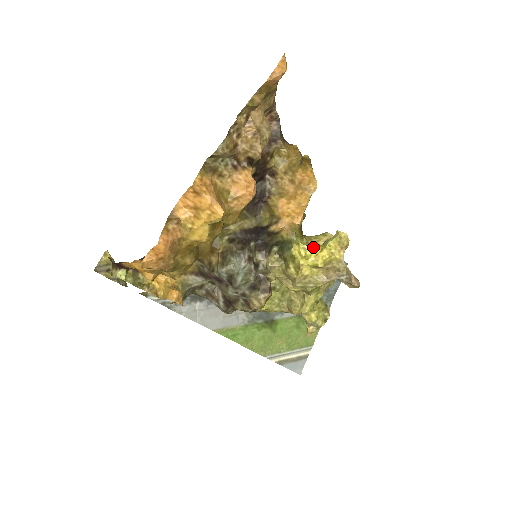
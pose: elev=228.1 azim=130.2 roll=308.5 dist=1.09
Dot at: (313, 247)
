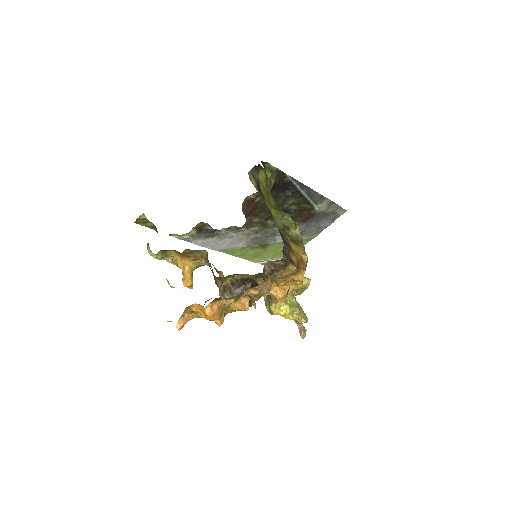
Dot at: (286, 307)
